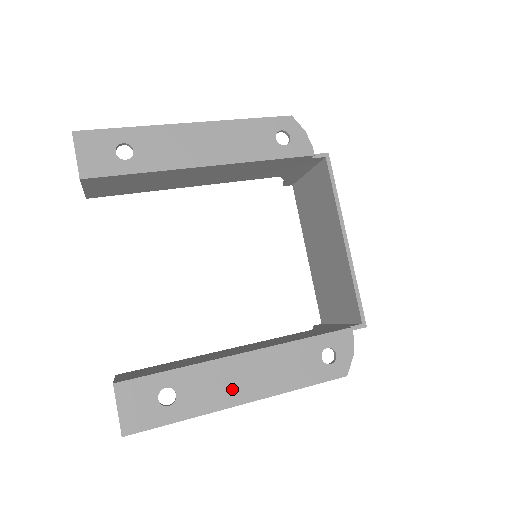
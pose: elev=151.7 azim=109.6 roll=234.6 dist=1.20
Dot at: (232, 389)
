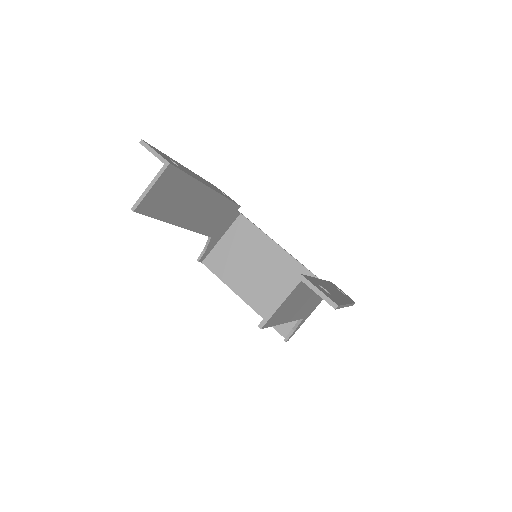
Dot at: (337, 295)
